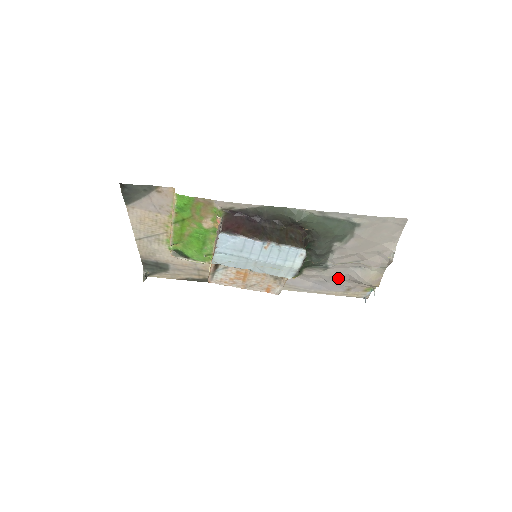
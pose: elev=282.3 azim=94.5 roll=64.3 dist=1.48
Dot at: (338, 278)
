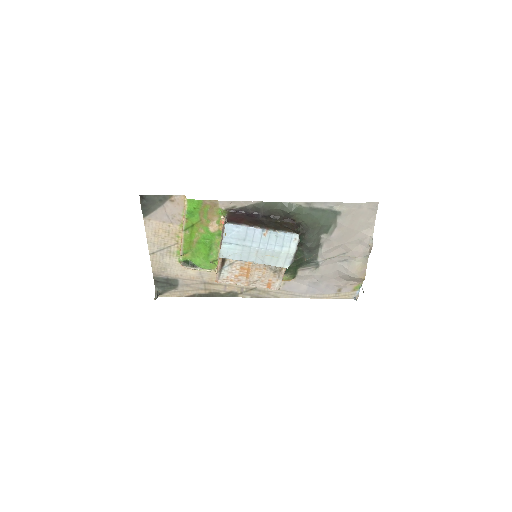
Dot at: (329, 277)
